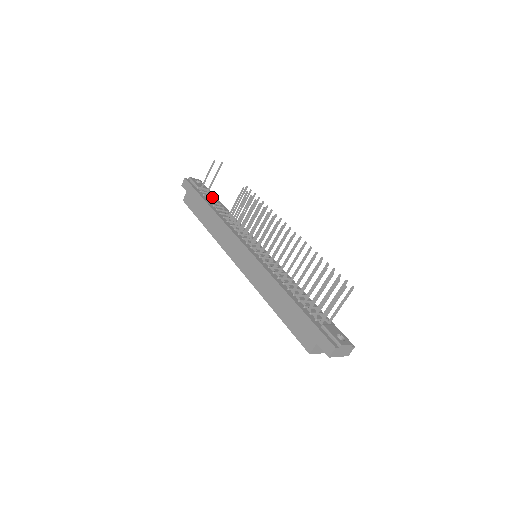
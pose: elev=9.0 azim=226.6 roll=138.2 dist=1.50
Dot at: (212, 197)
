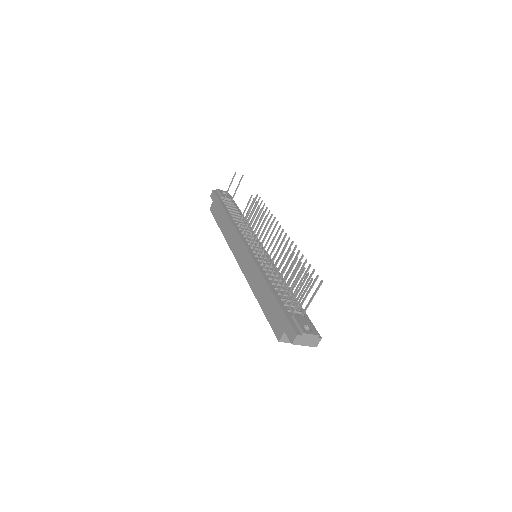
Dot at: (233, 206)
